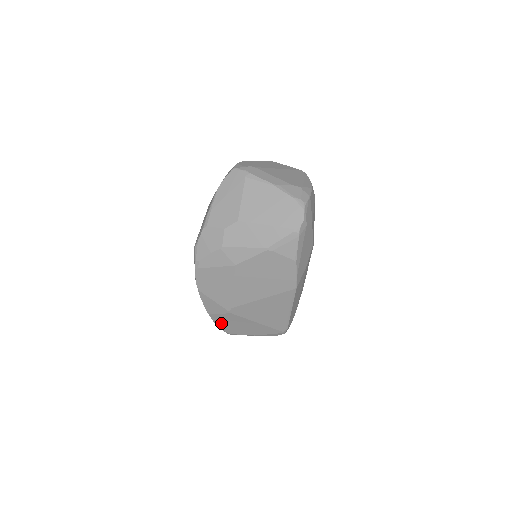
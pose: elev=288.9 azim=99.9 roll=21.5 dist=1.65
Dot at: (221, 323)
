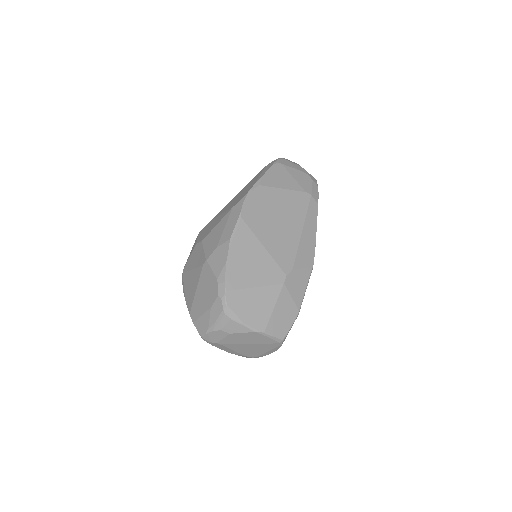
Dot at: occluded
